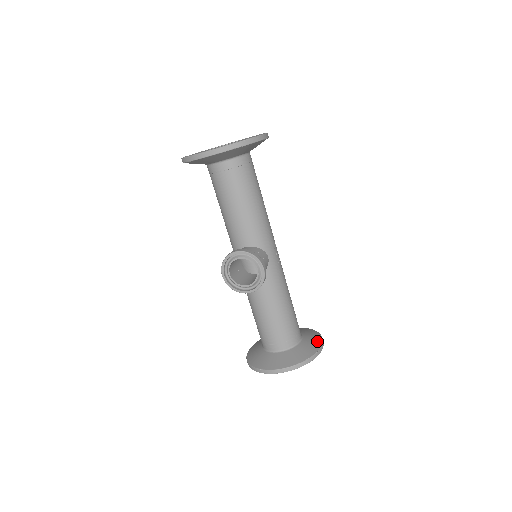
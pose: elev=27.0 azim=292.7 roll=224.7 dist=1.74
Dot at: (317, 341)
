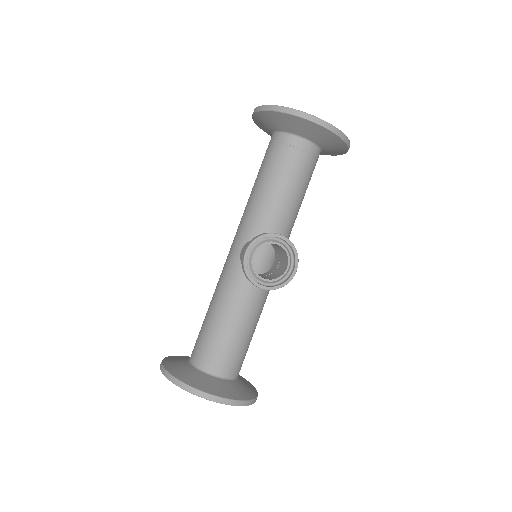
Dot at: (251, 385)
